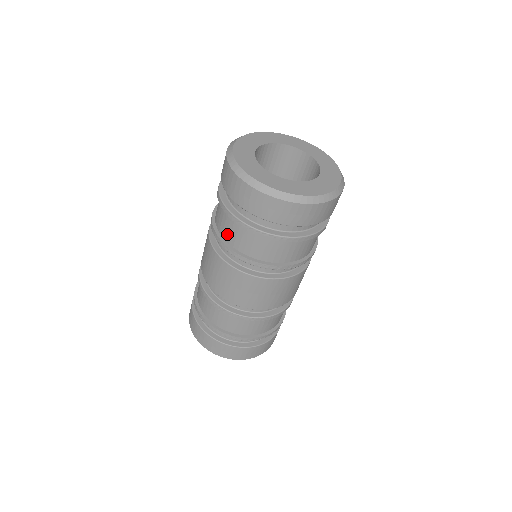
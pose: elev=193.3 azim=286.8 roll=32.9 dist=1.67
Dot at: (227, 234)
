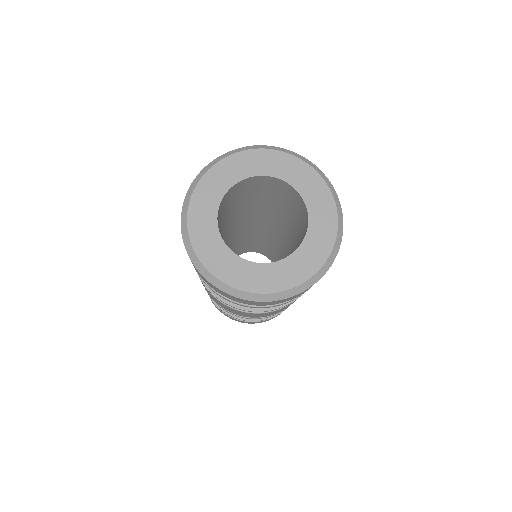
Dot at: occluded
